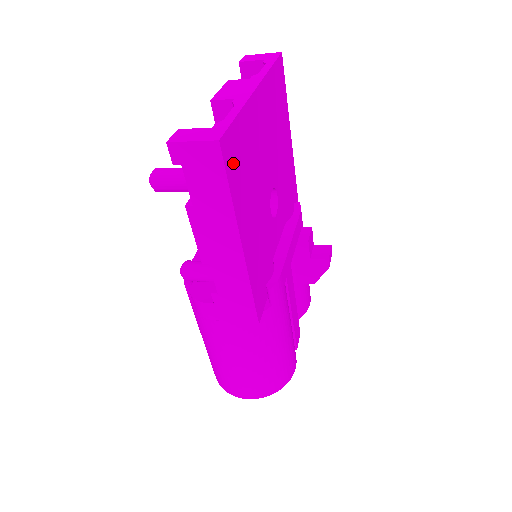
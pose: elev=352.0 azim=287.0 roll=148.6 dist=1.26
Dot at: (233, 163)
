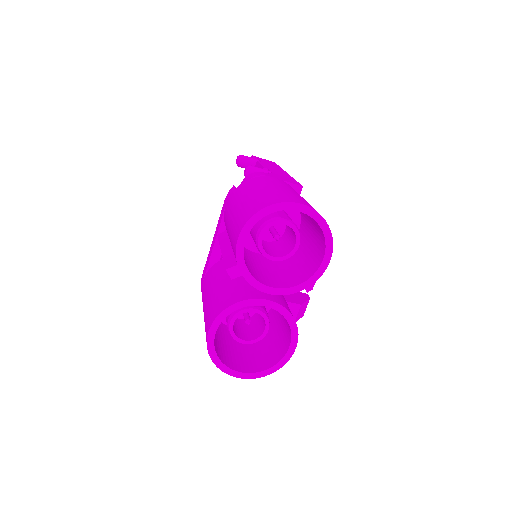
Dot at: occluded
